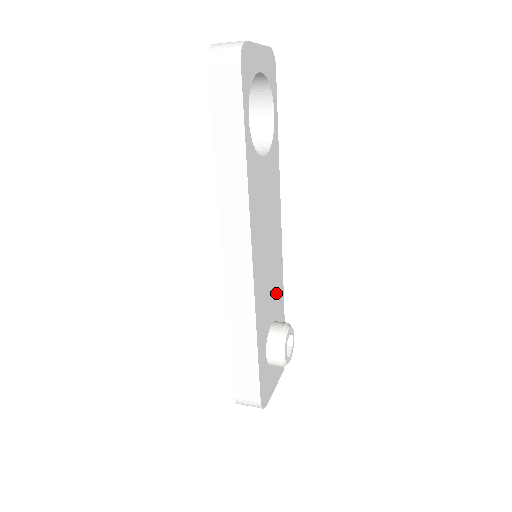
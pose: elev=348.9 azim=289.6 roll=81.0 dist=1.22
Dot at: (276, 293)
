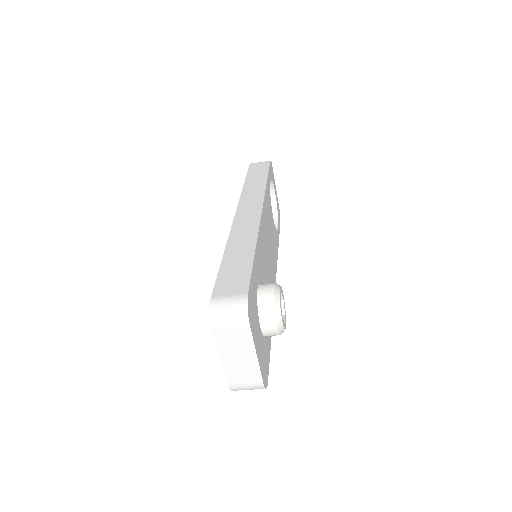
Dot at: occluded
